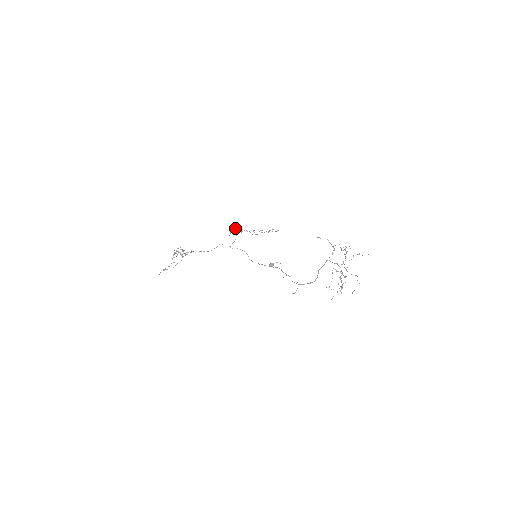
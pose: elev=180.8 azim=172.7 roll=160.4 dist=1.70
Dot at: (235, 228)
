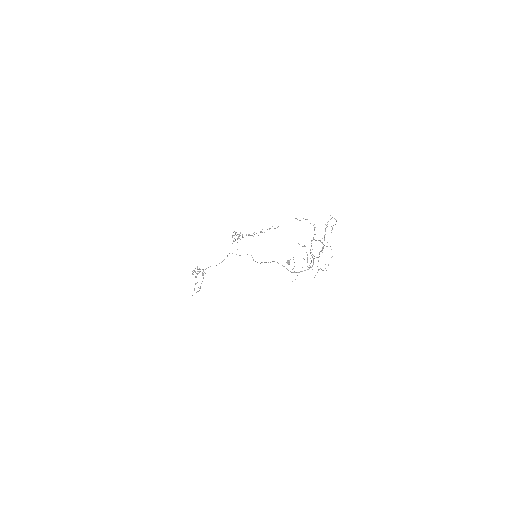
Dot at: (233, 235)
